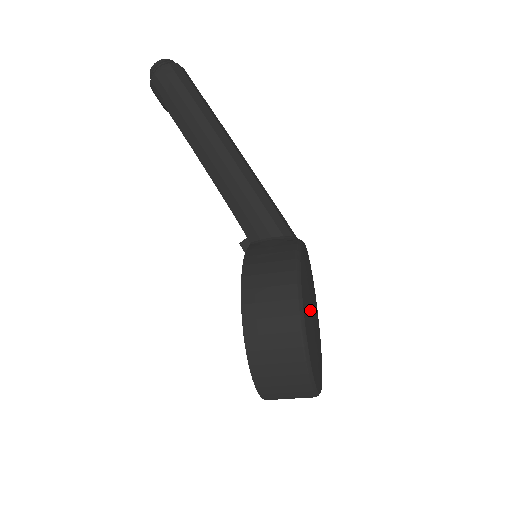
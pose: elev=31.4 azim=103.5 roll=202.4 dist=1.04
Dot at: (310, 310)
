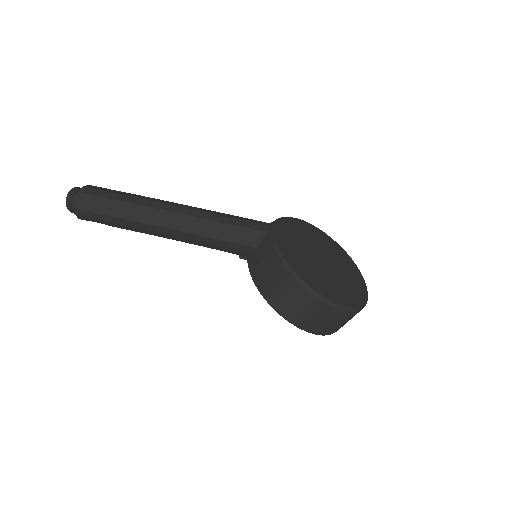
Dot at: (318, 271)
